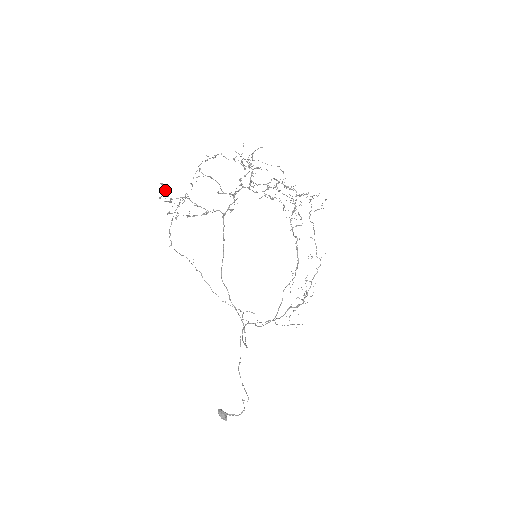
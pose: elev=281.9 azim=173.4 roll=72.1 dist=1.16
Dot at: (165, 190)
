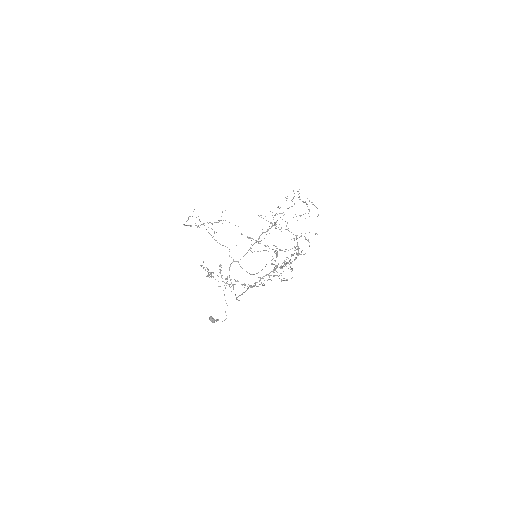
Dot at: occluded
